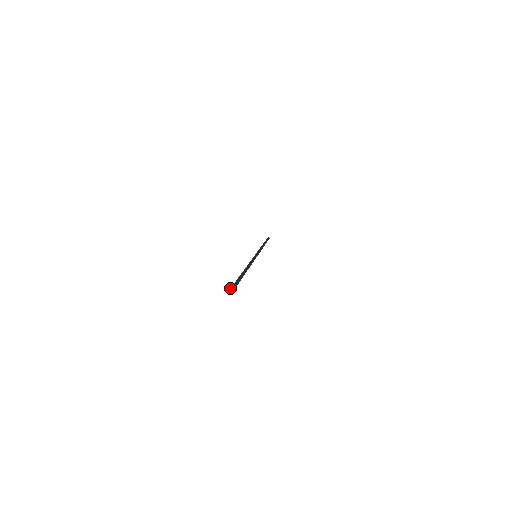
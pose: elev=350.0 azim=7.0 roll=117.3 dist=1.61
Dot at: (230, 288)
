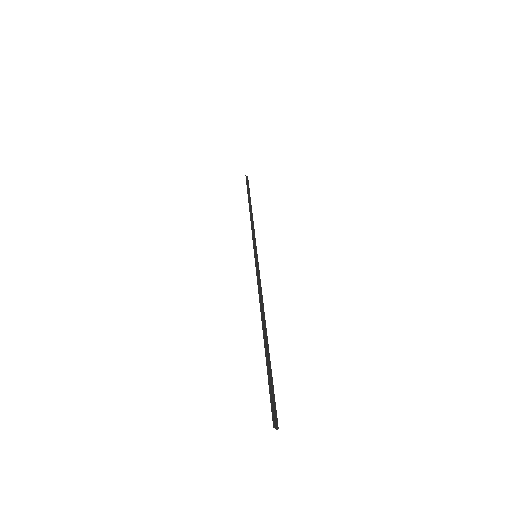
Dot at: (273, 426)
